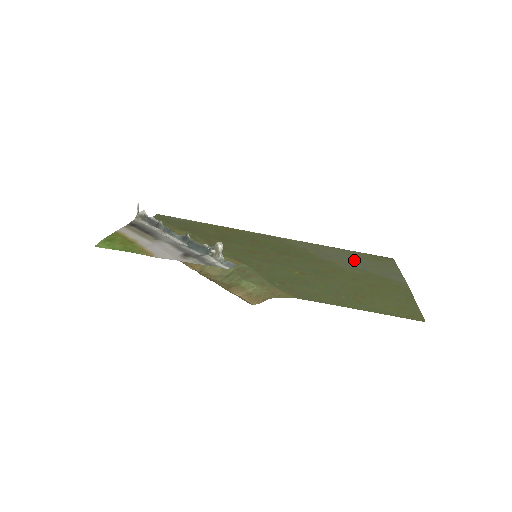
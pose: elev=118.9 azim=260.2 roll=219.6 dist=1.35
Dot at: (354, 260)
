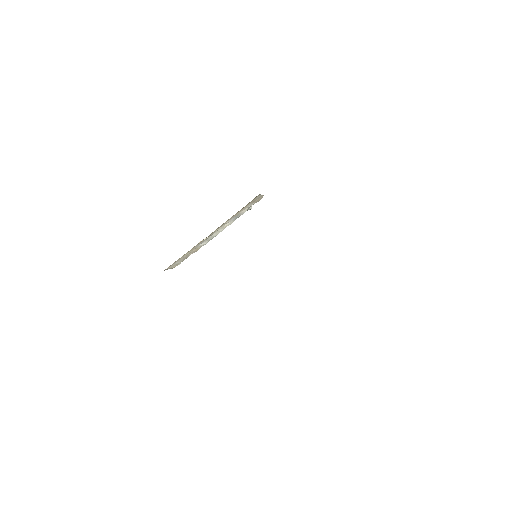
Dot at: occluded
